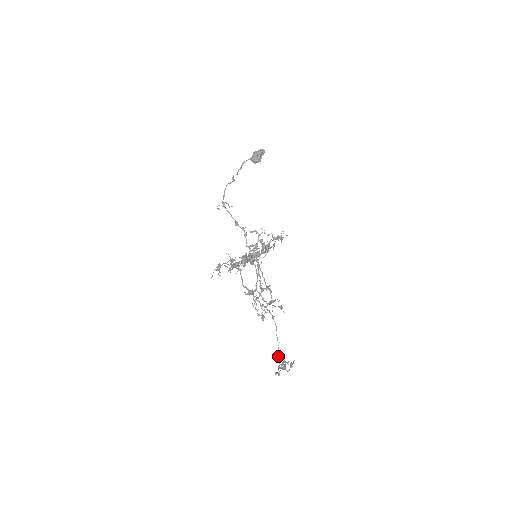
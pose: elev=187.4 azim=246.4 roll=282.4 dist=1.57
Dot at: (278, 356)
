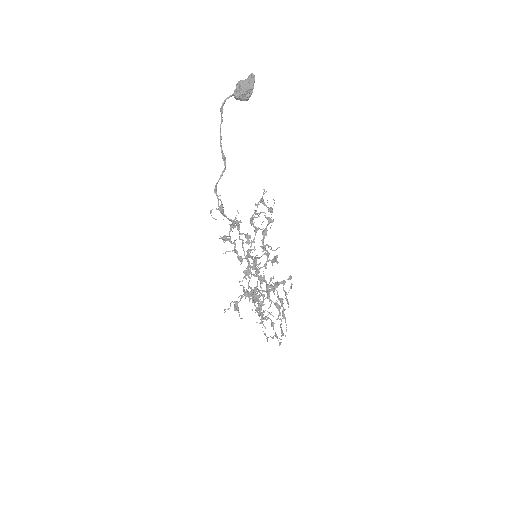
Dot at: (260, 315)
